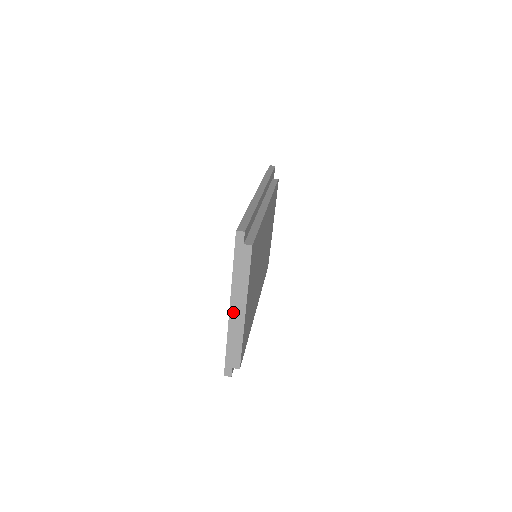
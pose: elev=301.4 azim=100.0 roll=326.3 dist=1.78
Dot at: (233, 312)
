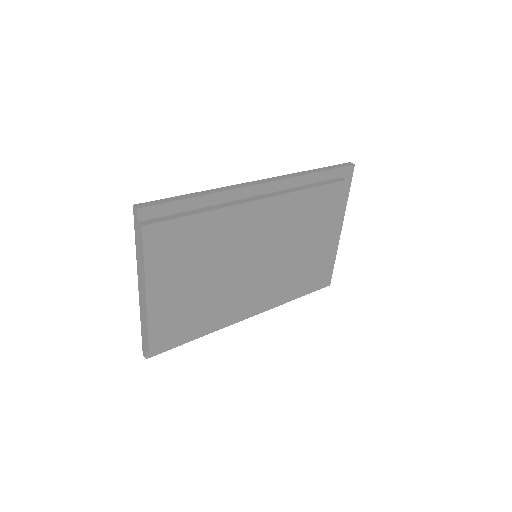
Dot at: (140, 292)
